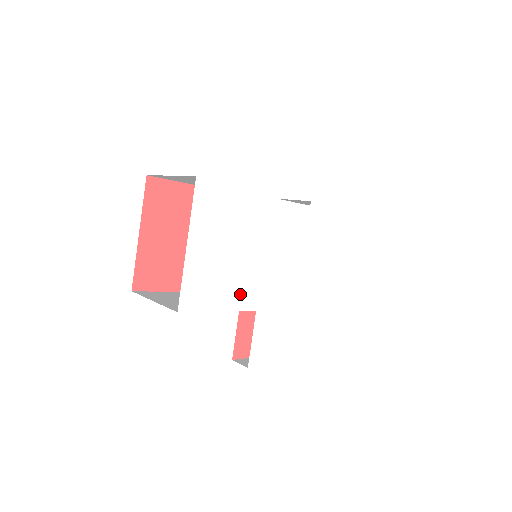
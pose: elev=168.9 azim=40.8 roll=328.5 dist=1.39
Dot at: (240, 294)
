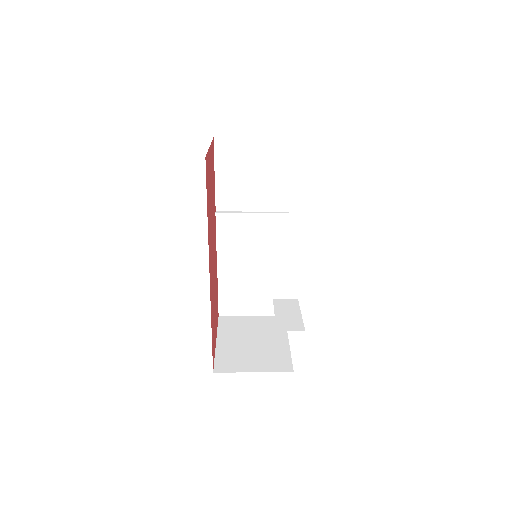
Dot at: occluded
